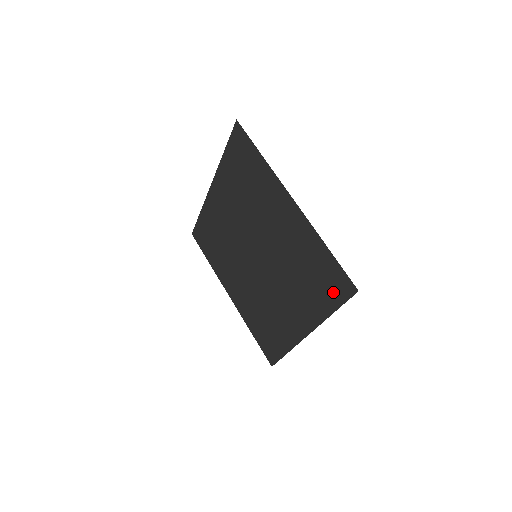
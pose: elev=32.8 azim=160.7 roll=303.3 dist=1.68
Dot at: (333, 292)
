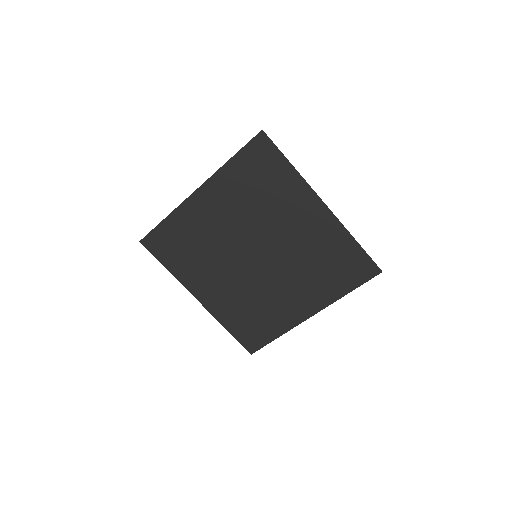
Dot at: (354, 276)
